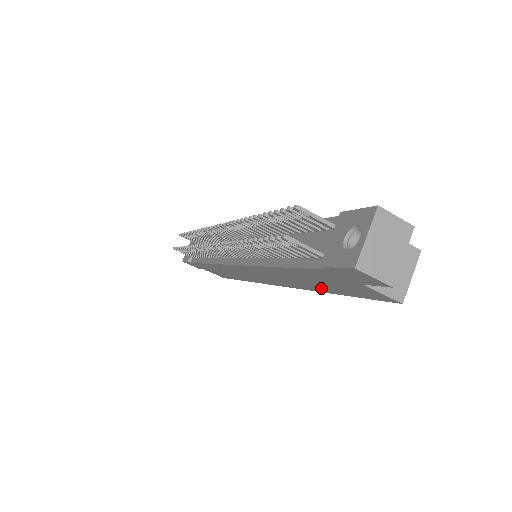
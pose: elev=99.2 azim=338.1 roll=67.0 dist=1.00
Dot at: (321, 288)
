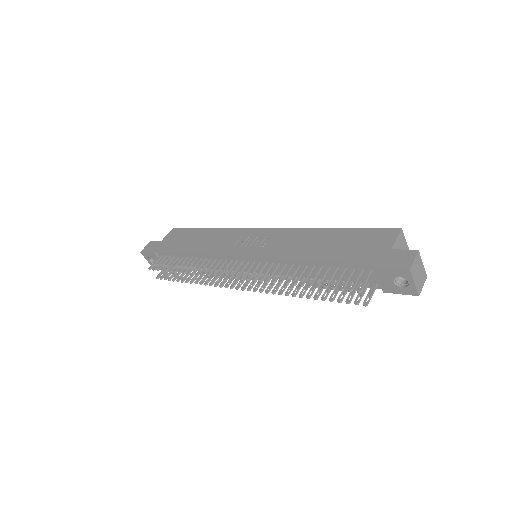
Dot at: occluded
